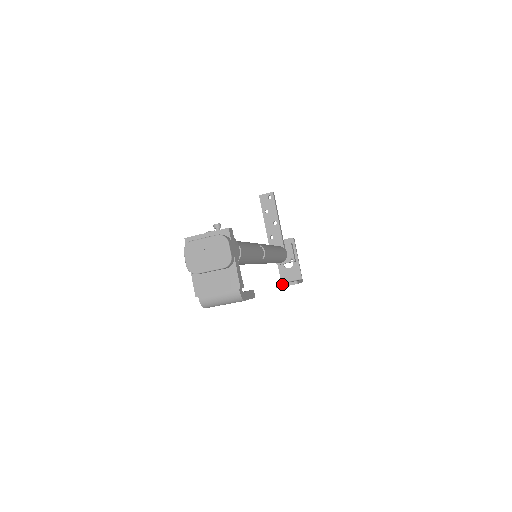
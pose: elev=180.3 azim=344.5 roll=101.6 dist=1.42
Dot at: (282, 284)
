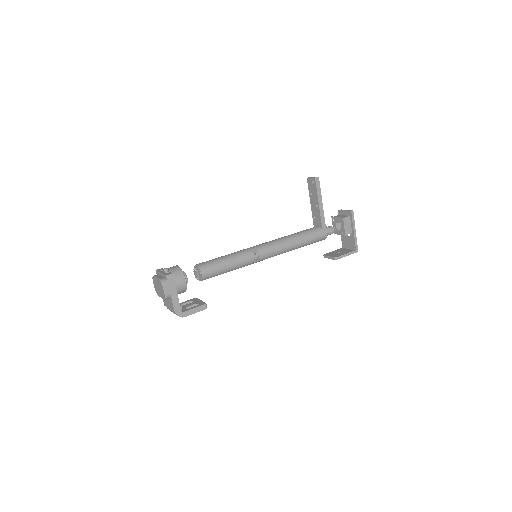
Dot at: (326, 256)
